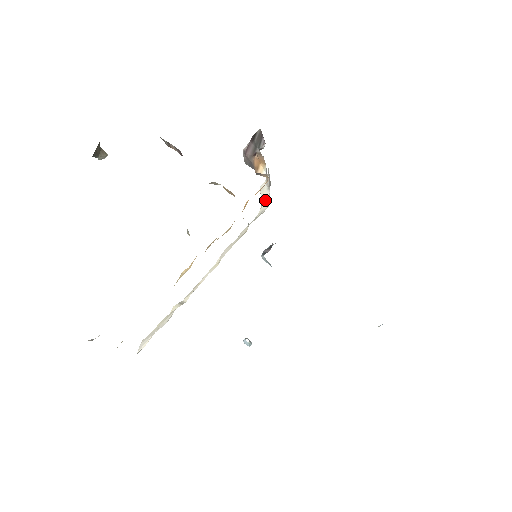
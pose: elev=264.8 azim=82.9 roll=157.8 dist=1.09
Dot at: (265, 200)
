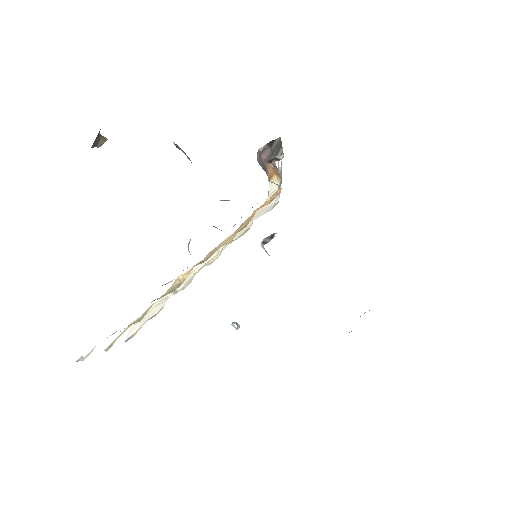
Dot at: (273, 192)
